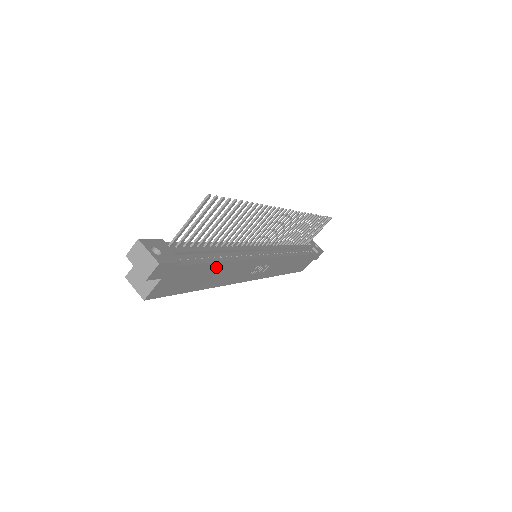
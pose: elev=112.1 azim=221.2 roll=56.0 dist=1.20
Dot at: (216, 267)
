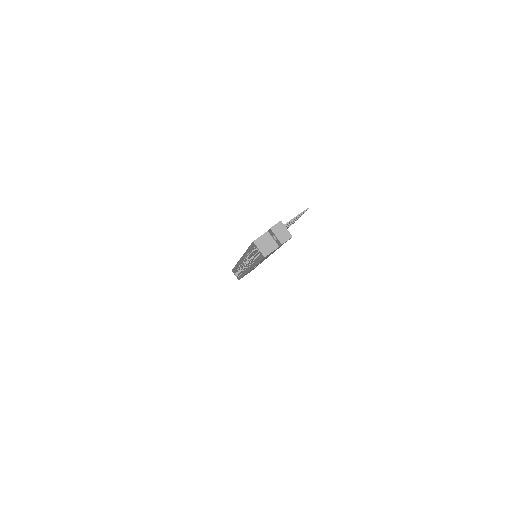
Dot at: occluded
